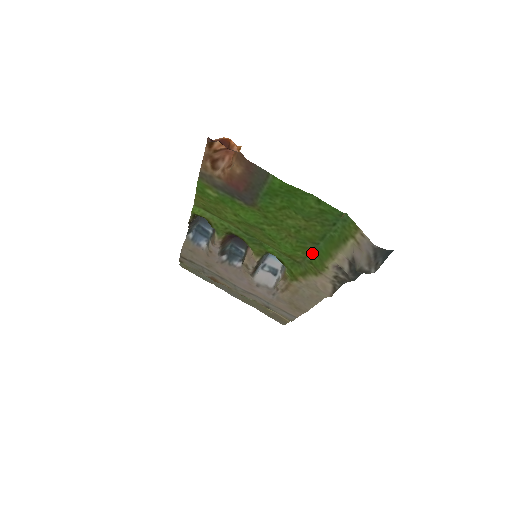
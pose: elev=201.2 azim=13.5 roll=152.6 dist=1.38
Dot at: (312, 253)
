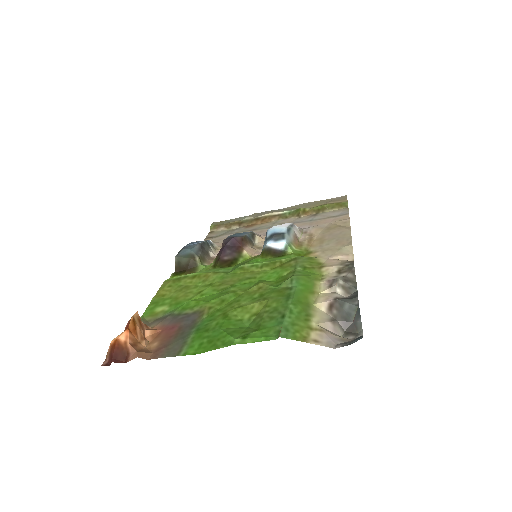
Dot at: (296, 273)
